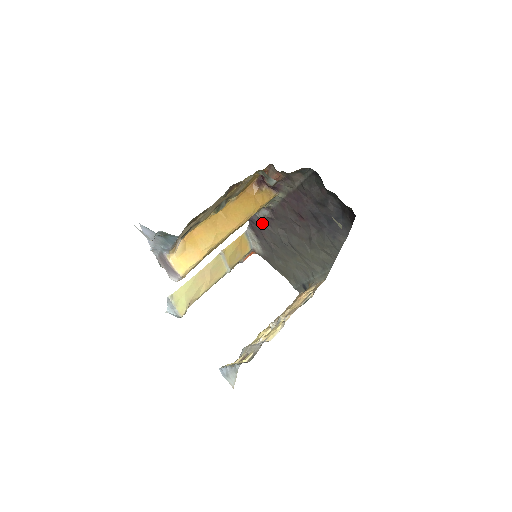
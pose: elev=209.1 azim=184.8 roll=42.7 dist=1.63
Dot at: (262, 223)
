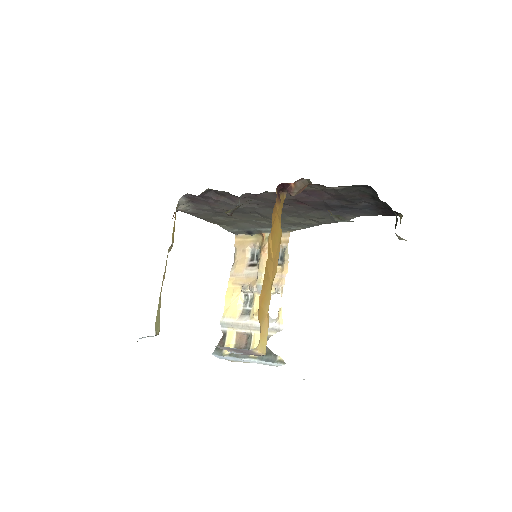
Dot at: (219, 199)
